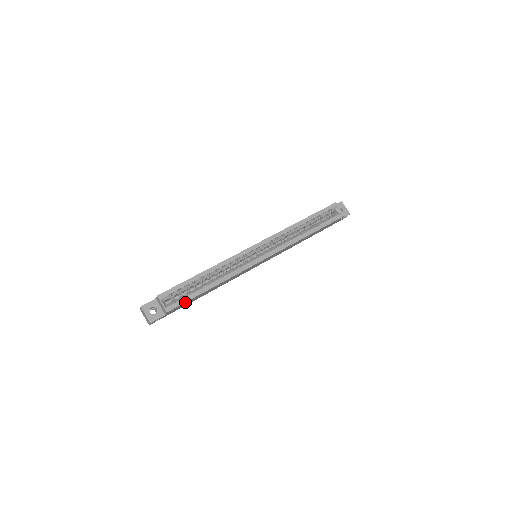
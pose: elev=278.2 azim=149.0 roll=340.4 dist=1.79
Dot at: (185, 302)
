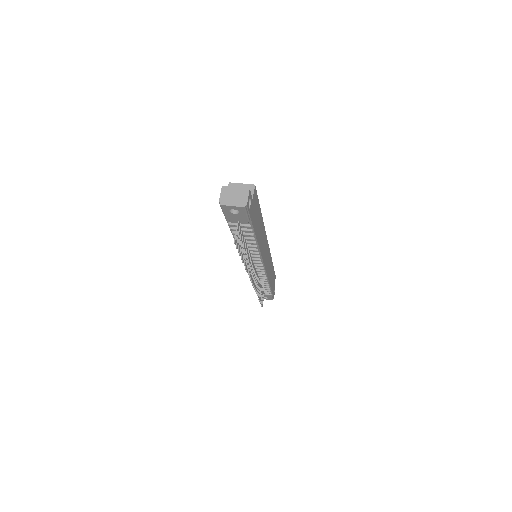
Dot at: (257, 198)
